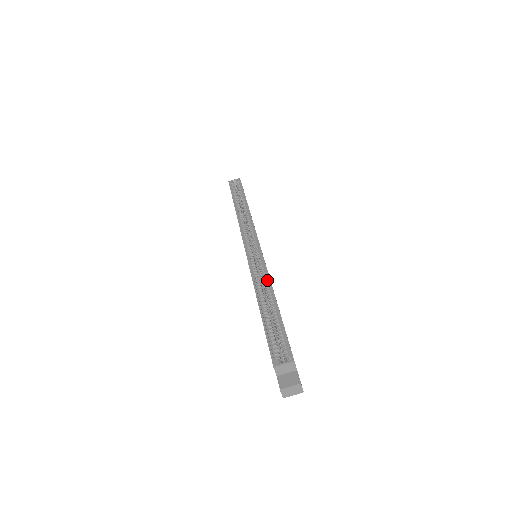
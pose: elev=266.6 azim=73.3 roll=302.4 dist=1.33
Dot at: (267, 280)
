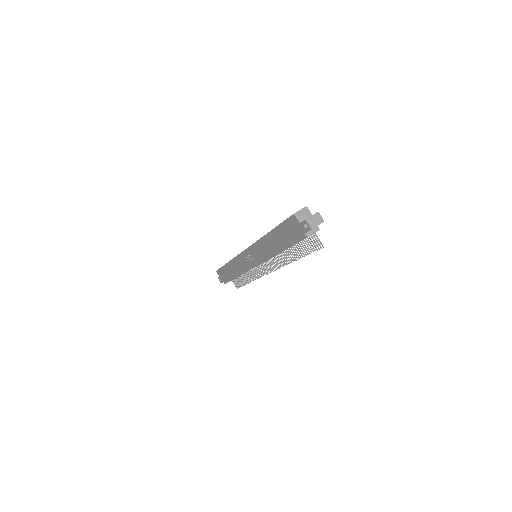
Dot at: occluded
